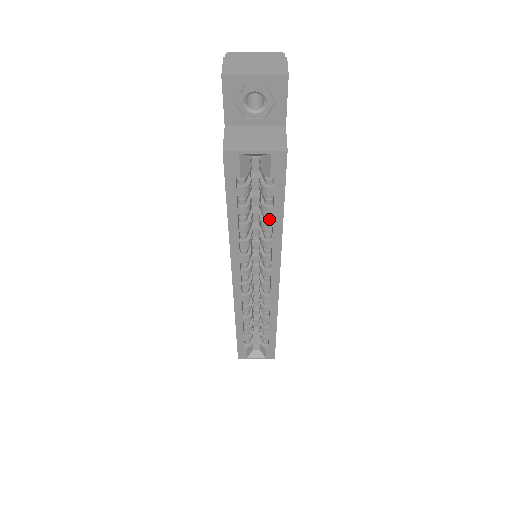
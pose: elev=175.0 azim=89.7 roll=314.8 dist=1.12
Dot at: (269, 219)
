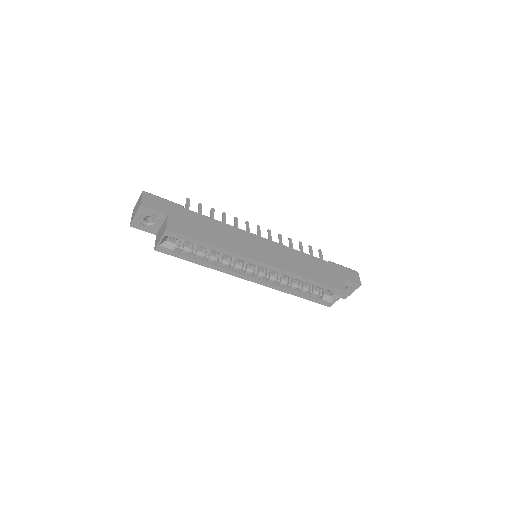
Dot at: occluded
